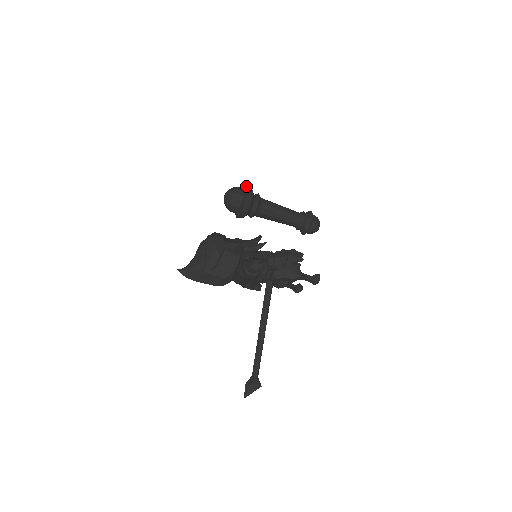
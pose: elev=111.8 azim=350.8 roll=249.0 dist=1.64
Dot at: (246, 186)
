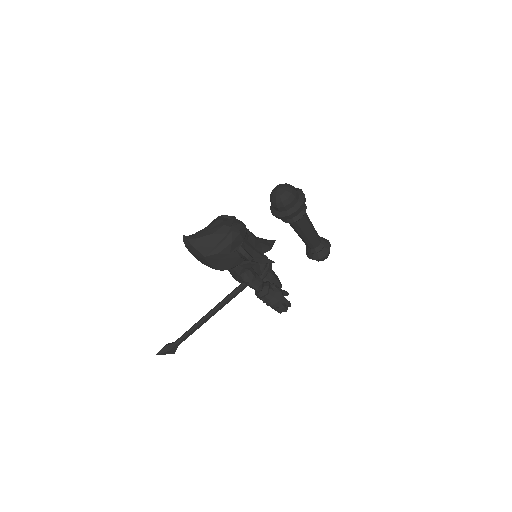
Dot at: (303, 196)
